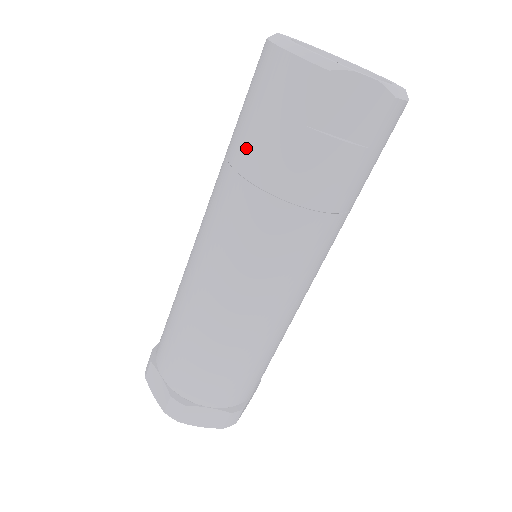
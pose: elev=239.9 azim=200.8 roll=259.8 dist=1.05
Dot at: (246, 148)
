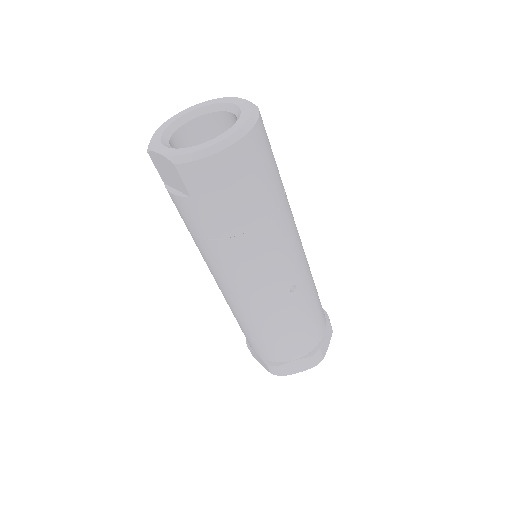
Dot at: occluded
